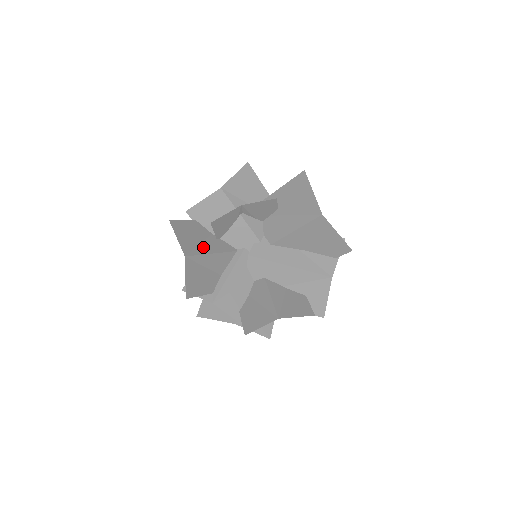
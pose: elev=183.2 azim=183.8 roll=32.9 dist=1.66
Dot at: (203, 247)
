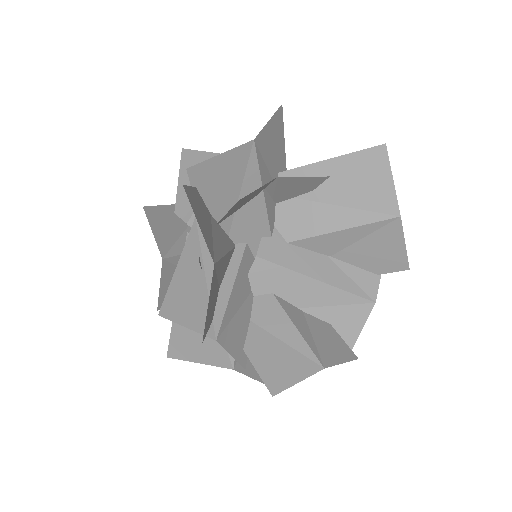
Dot at: (216, 242)
